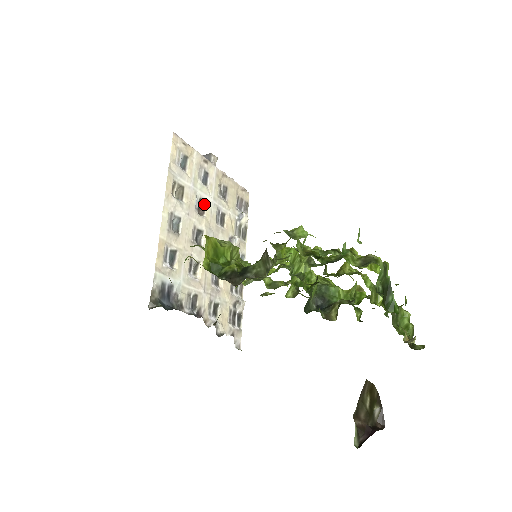
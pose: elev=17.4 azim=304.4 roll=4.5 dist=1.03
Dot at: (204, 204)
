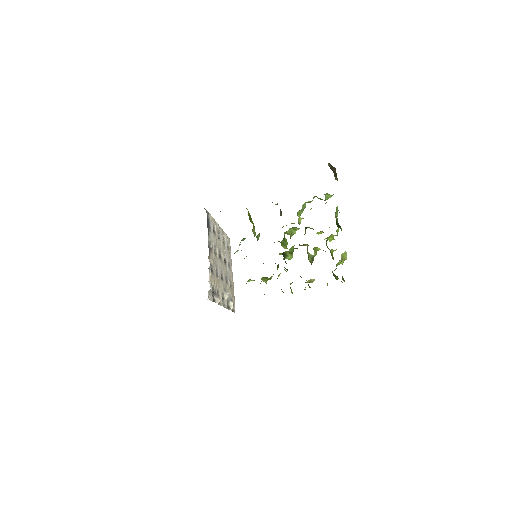
Dot at: (225, 263)
